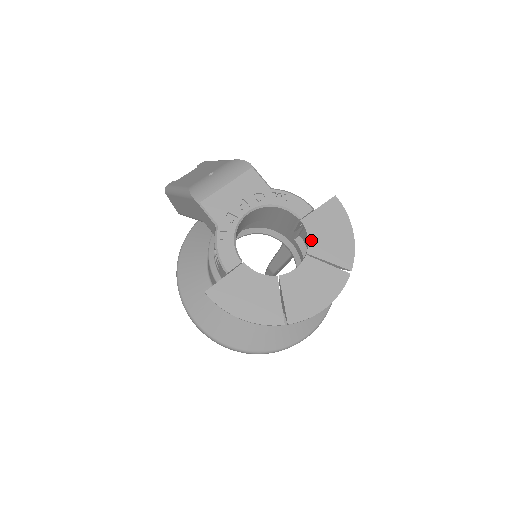
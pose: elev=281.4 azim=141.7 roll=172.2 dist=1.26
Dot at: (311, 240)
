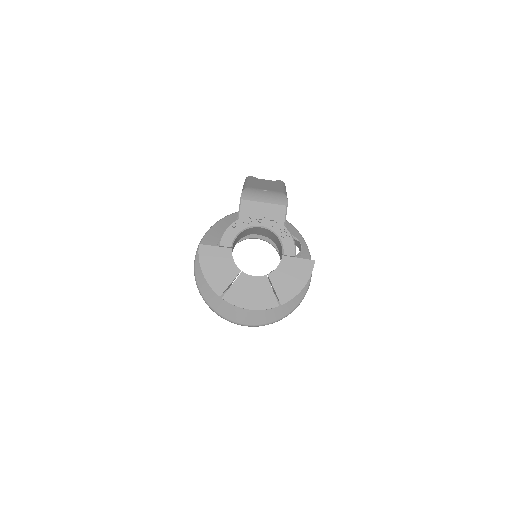
Dot at: (277, 270)
